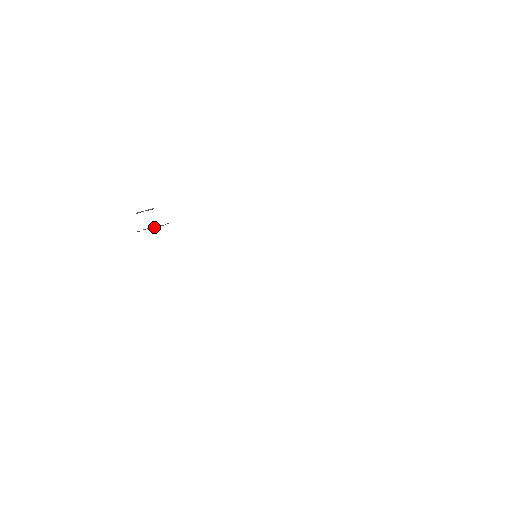
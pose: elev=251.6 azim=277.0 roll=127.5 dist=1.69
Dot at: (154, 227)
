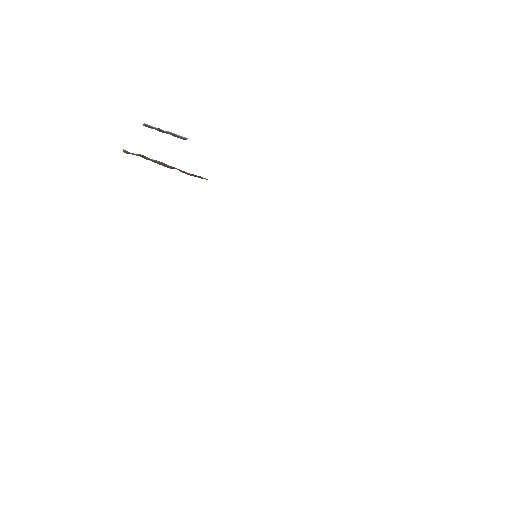
Dot at: (166, 166)
